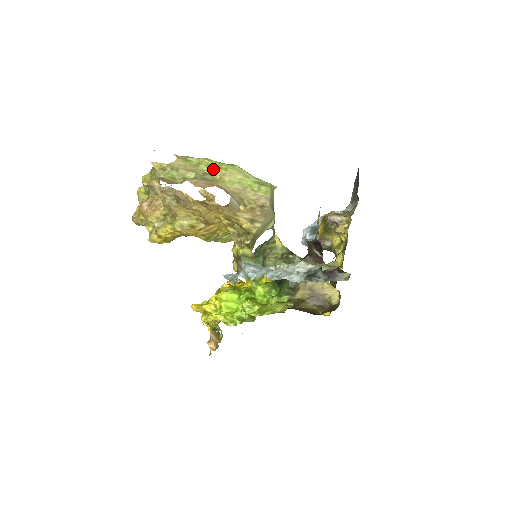
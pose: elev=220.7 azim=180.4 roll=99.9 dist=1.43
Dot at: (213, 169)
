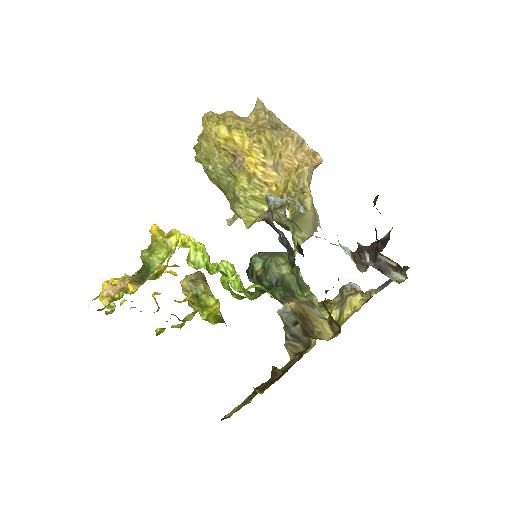
Dot at: occluded
